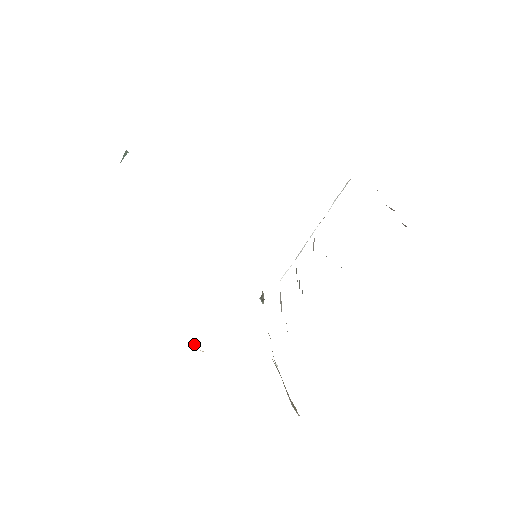
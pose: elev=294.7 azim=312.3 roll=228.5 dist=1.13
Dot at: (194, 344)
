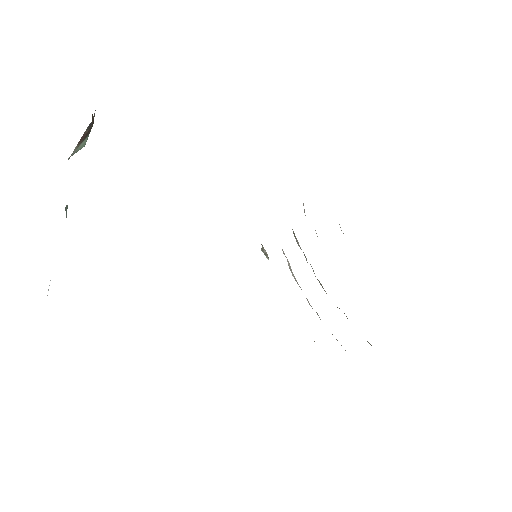
Dot at: occluded
